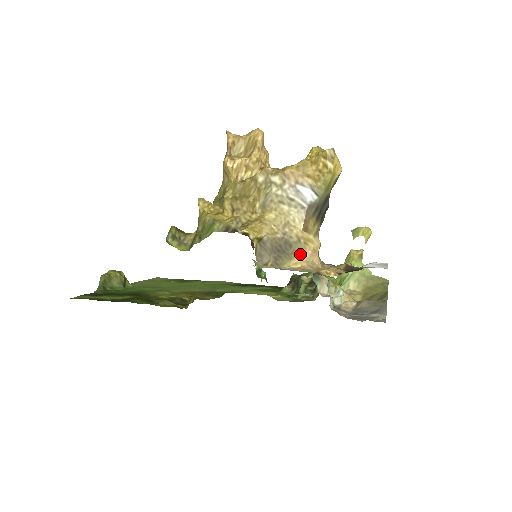
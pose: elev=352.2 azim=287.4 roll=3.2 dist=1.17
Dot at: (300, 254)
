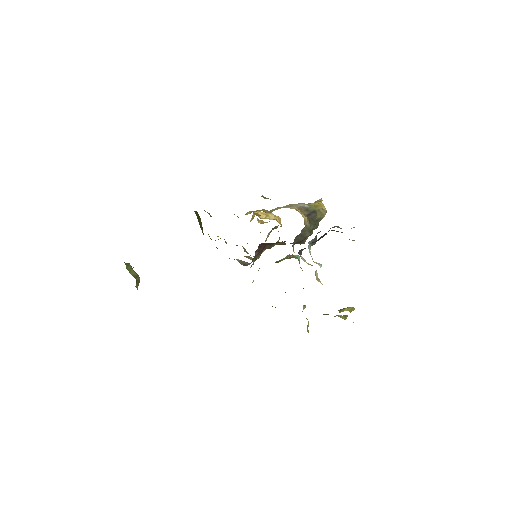
Dot at: occluded
